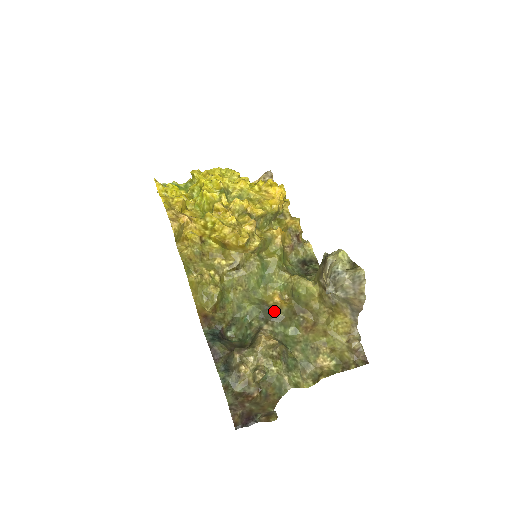
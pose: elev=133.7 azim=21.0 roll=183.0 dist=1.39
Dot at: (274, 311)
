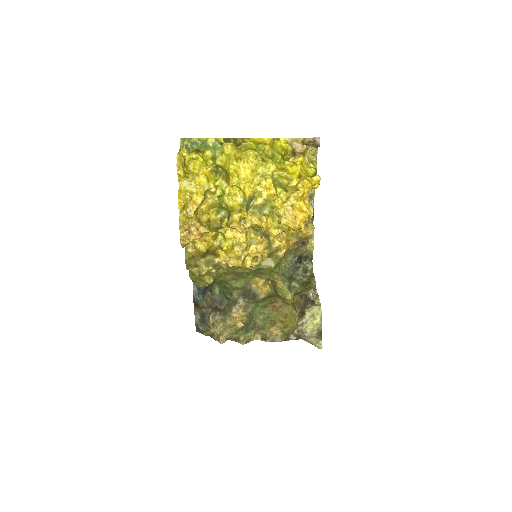
Dot at: (253, 294)
